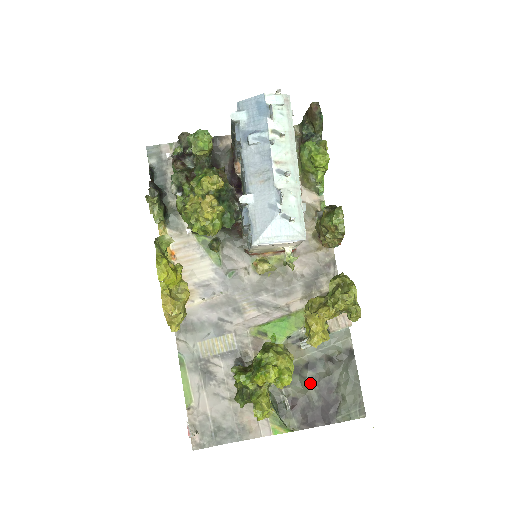
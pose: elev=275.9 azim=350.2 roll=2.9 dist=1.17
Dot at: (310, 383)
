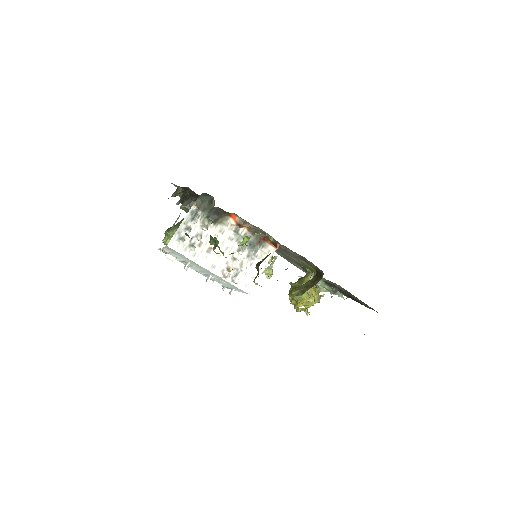
Dot at: occluded
